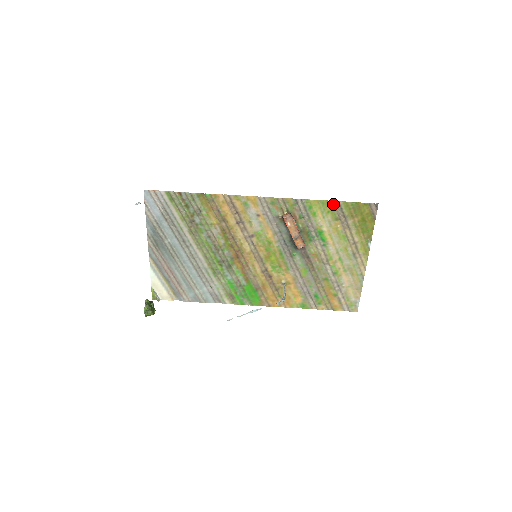
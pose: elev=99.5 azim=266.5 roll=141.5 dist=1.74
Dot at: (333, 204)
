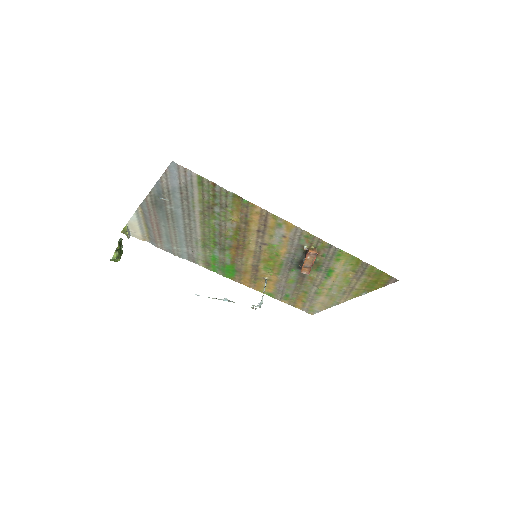
Dot at: (361, 263)
